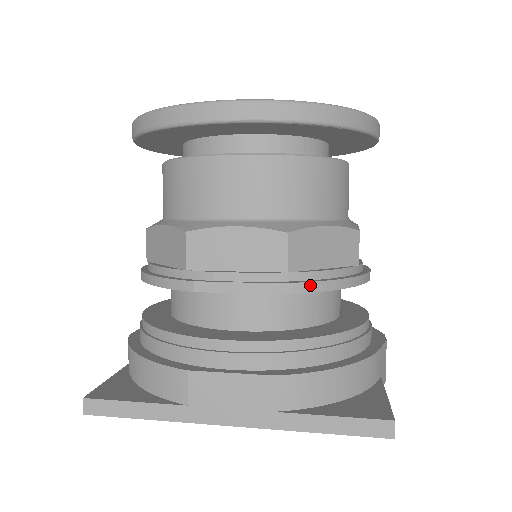
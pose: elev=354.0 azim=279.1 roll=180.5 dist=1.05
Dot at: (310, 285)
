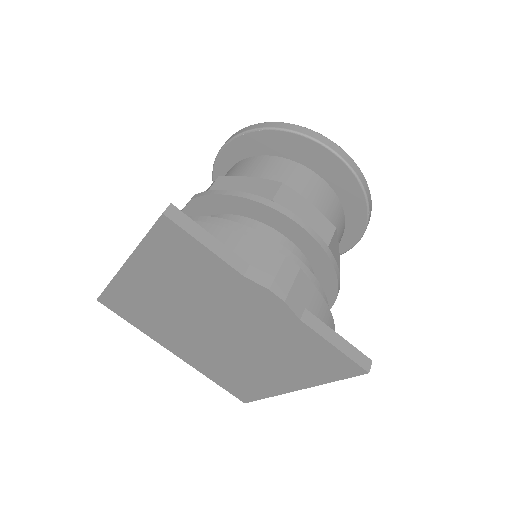
Dot at: (212, 192)
